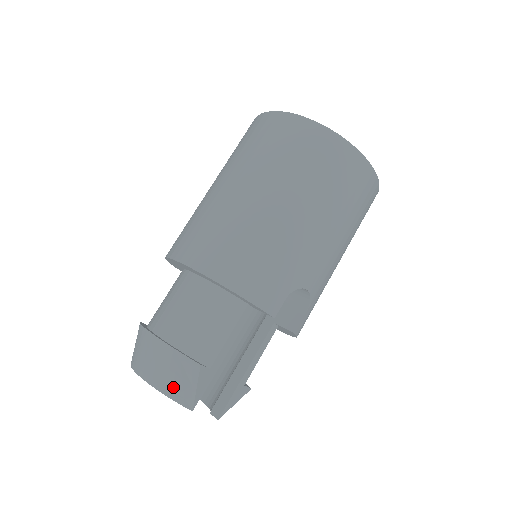
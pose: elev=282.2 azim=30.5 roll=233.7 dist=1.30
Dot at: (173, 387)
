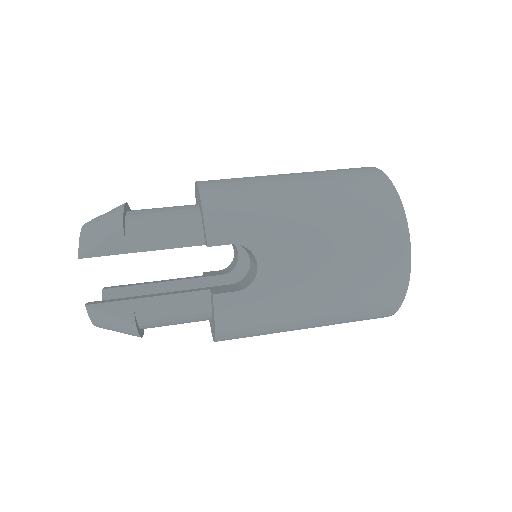
Dot at: (91, 231)
